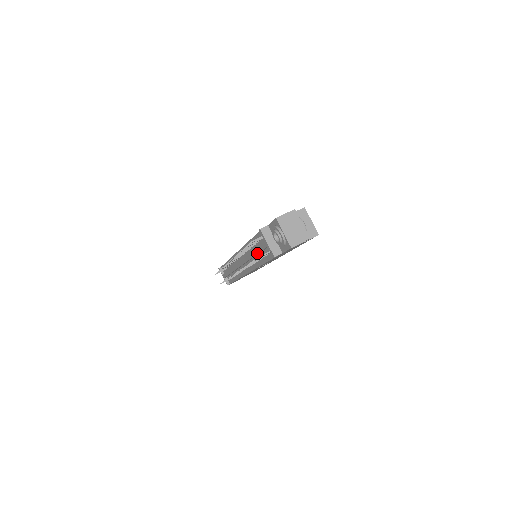
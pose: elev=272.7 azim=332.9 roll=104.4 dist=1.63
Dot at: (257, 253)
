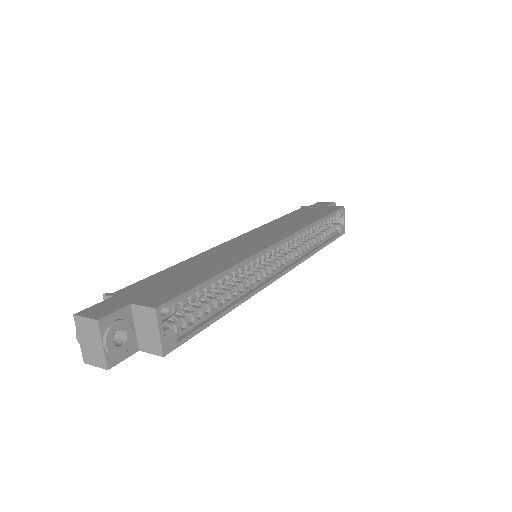
Dot at: occluded
